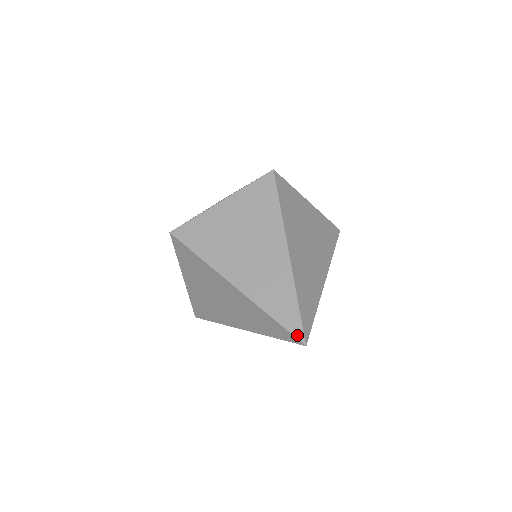
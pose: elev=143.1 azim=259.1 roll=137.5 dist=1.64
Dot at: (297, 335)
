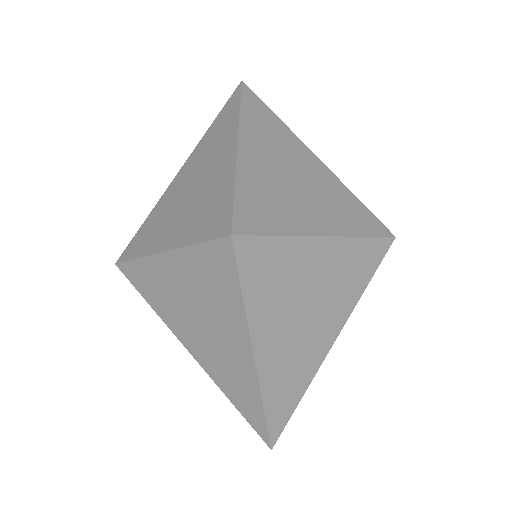
Dot at: (262, 437)
